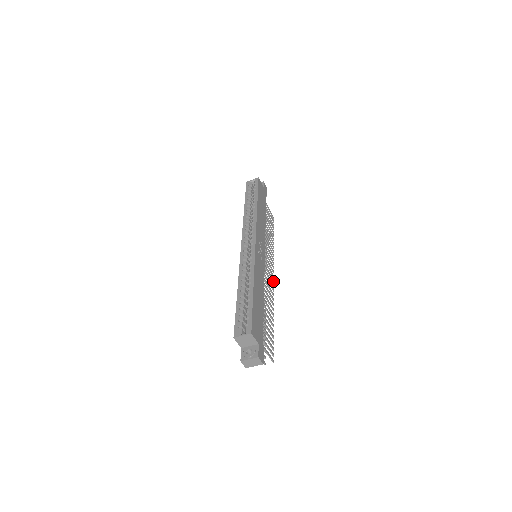
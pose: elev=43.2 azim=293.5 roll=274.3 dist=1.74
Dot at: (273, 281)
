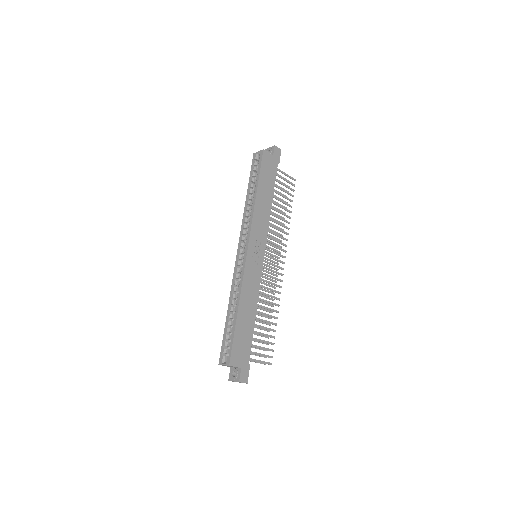
Dot at: occluded
